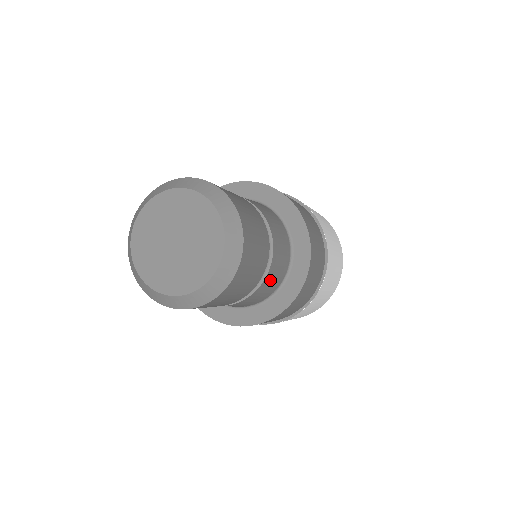
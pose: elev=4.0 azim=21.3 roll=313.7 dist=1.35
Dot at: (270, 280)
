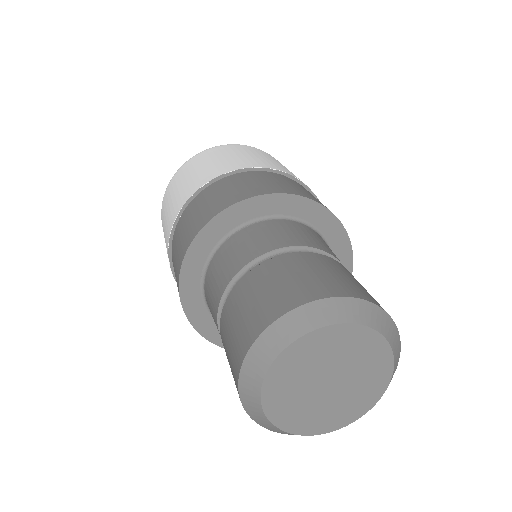
Dot at: occluded
